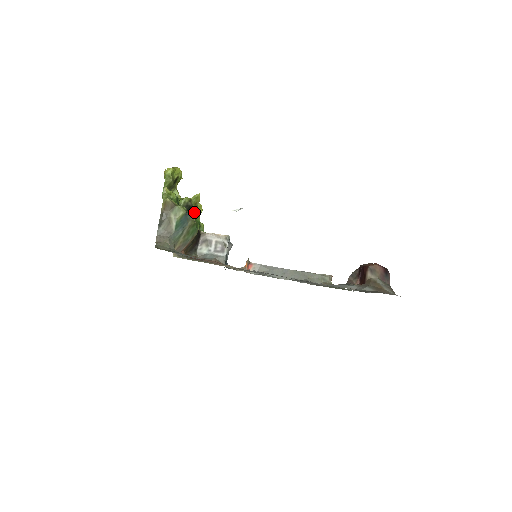
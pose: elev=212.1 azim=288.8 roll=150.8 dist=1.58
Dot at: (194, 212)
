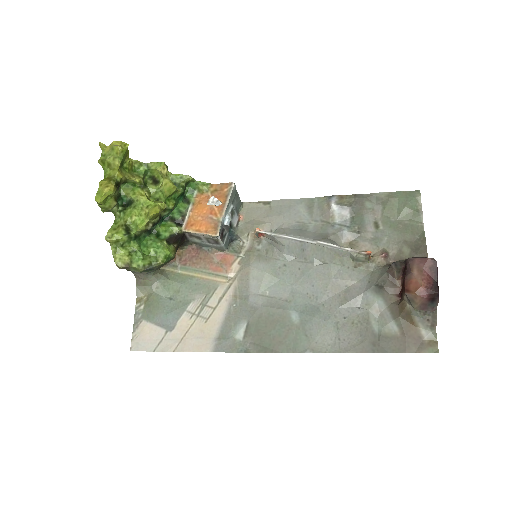
Dot at: (164, 209)
